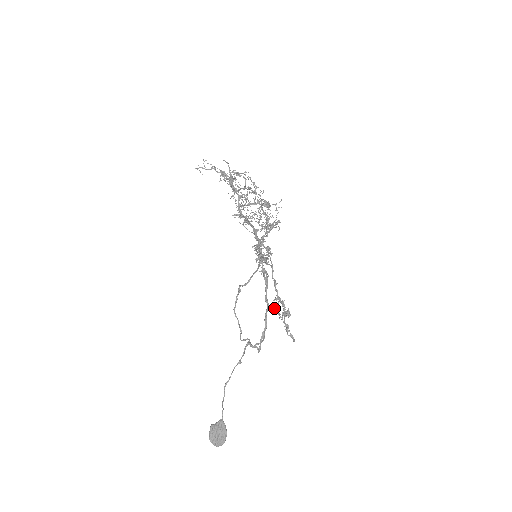
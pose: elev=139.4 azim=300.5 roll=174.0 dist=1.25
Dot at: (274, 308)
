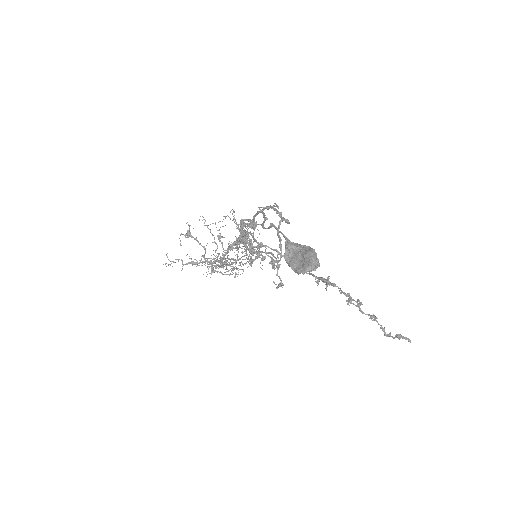
Dot at: (325, 288)
